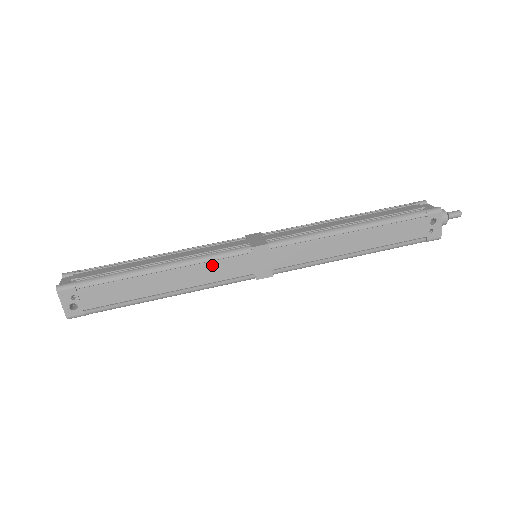
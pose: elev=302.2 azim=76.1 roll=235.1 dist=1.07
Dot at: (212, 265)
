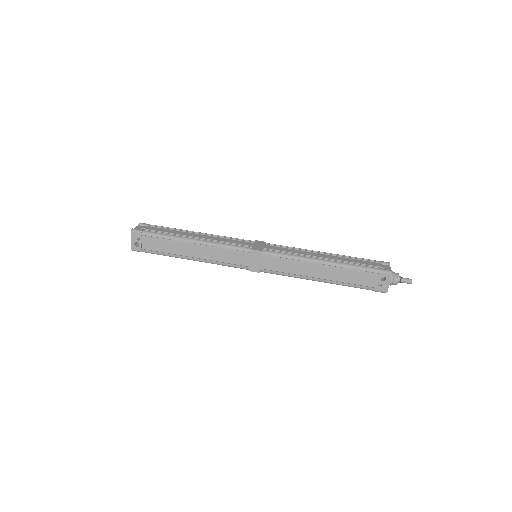
Dot at: (224, 251)
